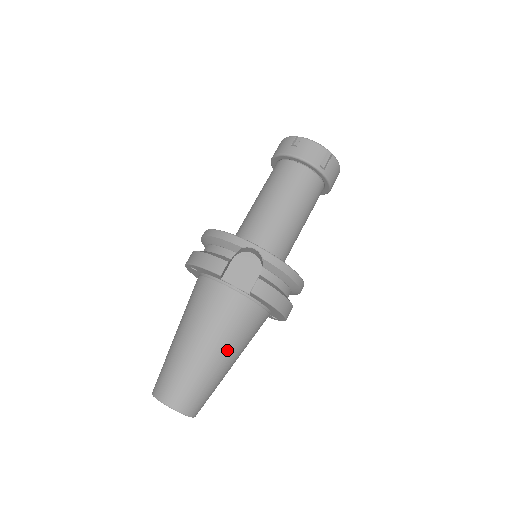
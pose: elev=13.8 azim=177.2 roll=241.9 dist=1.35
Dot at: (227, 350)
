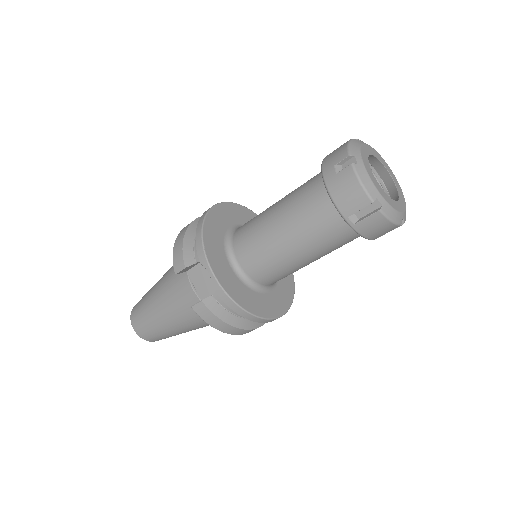
Dot at: (179, 324)
